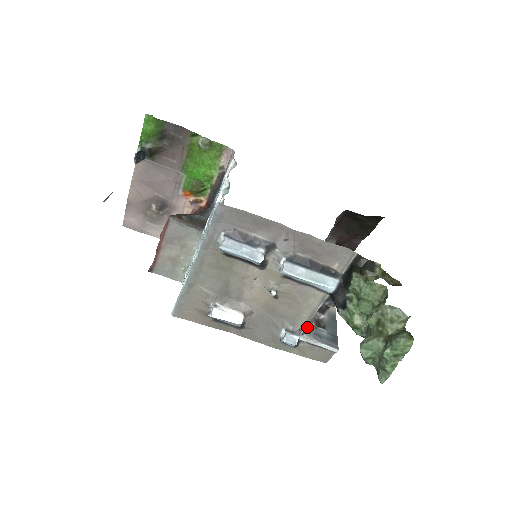
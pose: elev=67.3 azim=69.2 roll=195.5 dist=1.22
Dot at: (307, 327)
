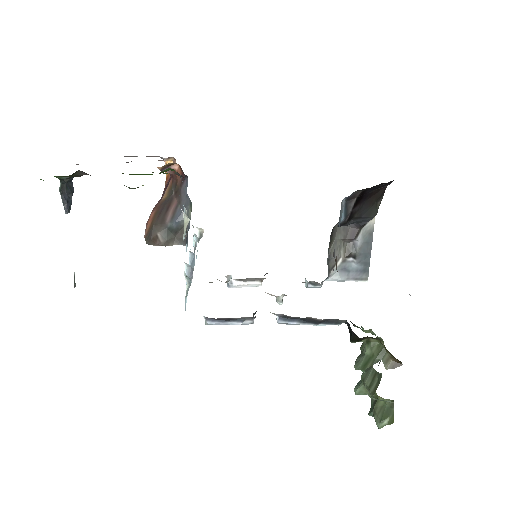
Dot at: (333, 266)
